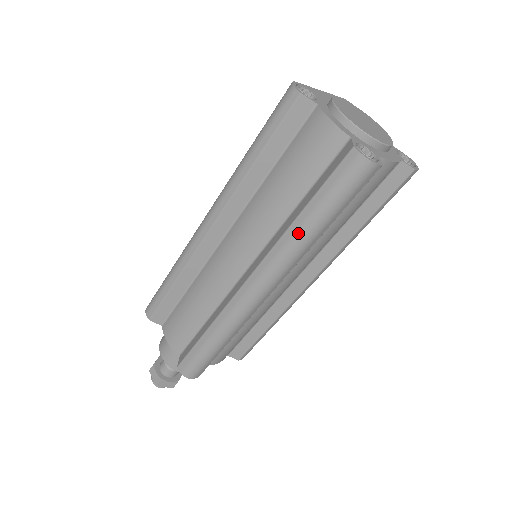
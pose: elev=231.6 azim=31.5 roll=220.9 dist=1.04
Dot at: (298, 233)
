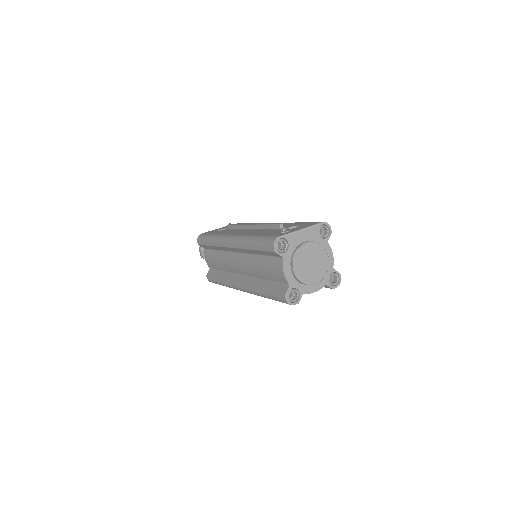
Dot at: (259, 294)
